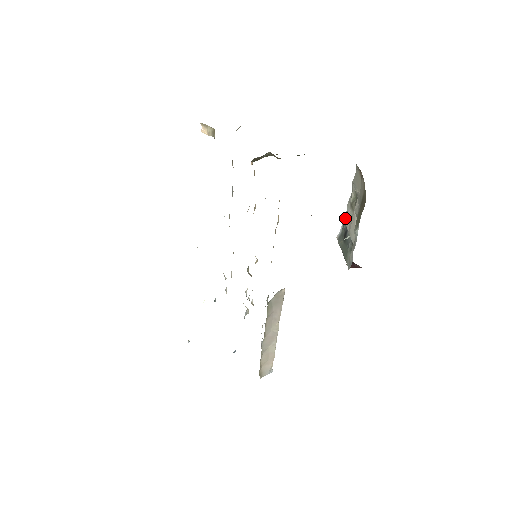
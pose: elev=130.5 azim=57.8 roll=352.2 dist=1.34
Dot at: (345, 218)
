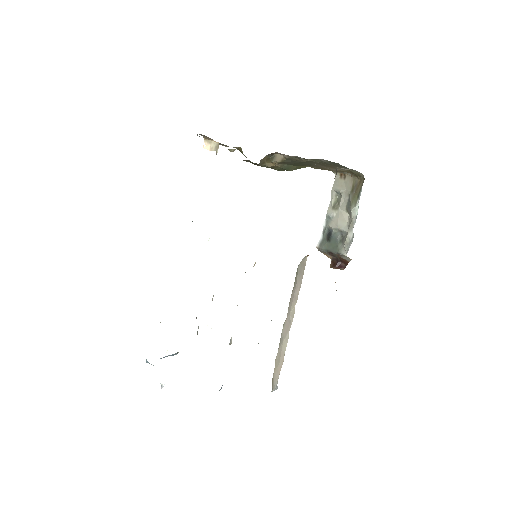
Dot at: (327, 222)
